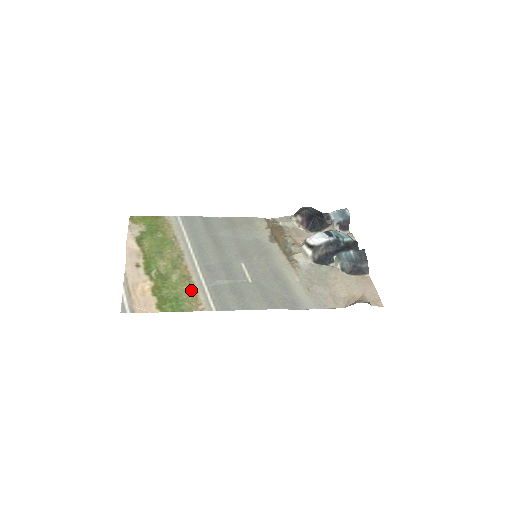
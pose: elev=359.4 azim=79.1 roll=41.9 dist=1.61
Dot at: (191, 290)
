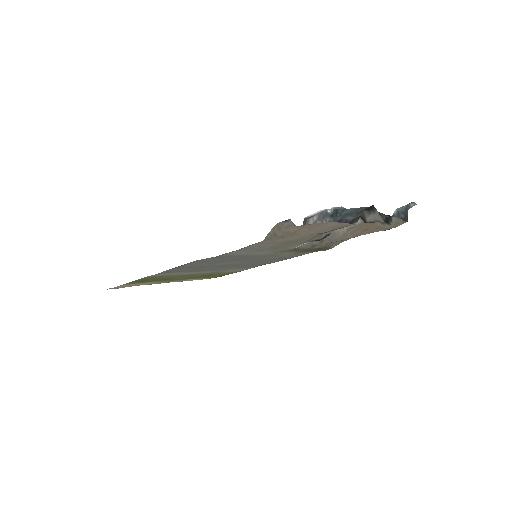
Dot at: (166, 276)
